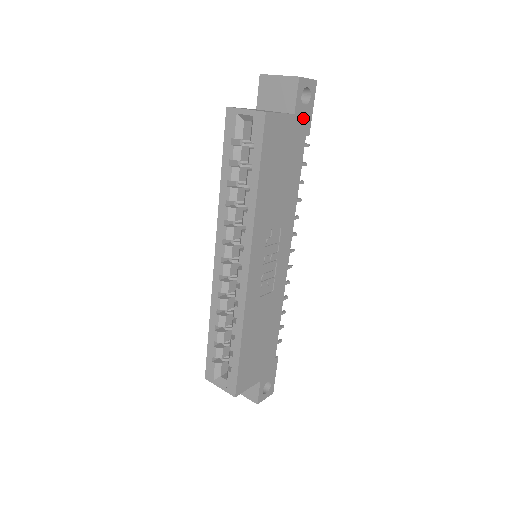
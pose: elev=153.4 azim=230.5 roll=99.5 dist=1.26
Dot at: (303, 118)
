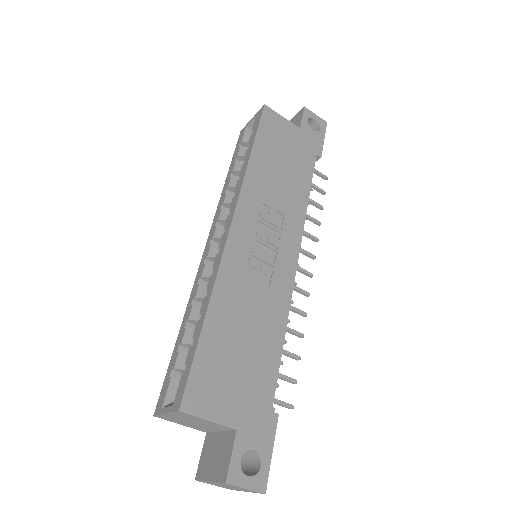
Dot at: (312, 138)
